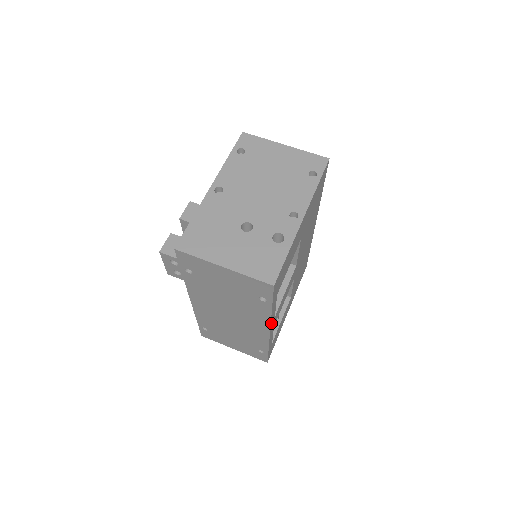
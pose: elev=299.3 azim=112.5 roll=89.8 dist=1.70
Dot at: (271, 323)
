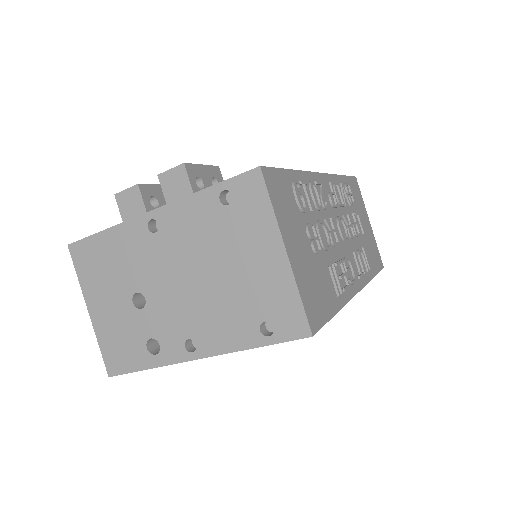
Dot at: occluded
